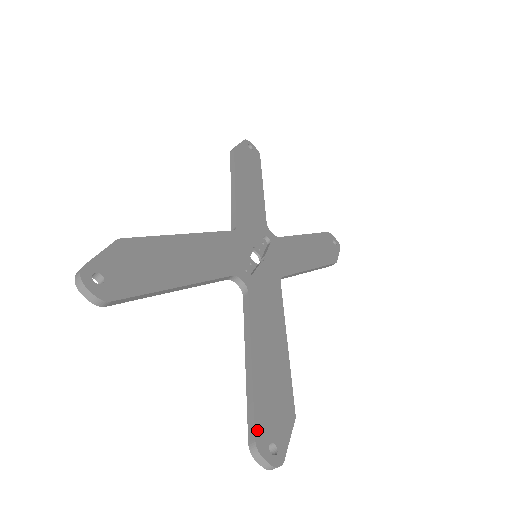
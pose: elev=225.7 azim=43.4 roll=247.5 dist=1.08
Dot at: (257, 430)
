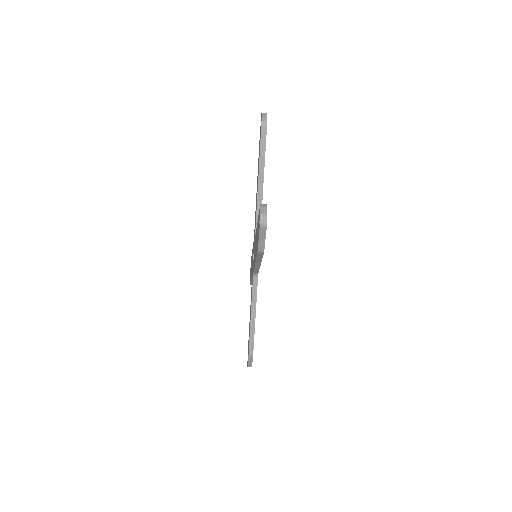
Dot at: occluded
